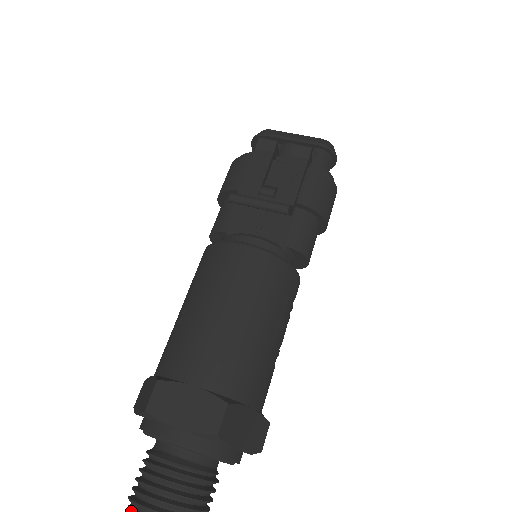
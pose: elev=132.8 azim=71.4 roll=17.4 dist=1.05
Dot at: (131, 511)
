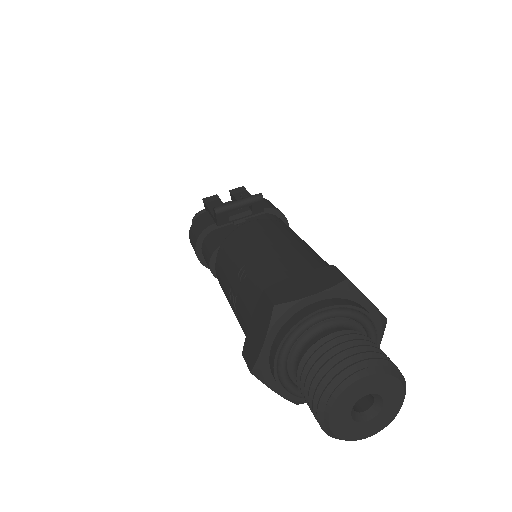
Dot at: (333, 399)
